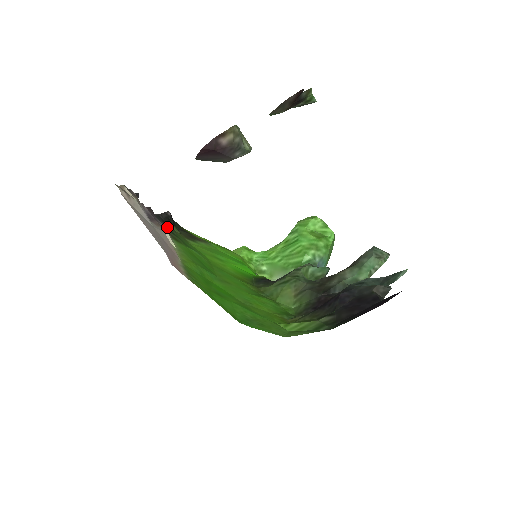
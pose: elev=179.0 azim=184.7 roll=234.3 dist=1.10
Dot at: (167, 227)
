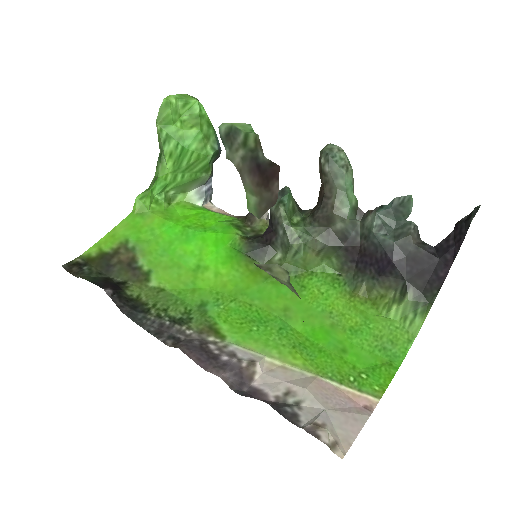
Dot at: (166, 320)
